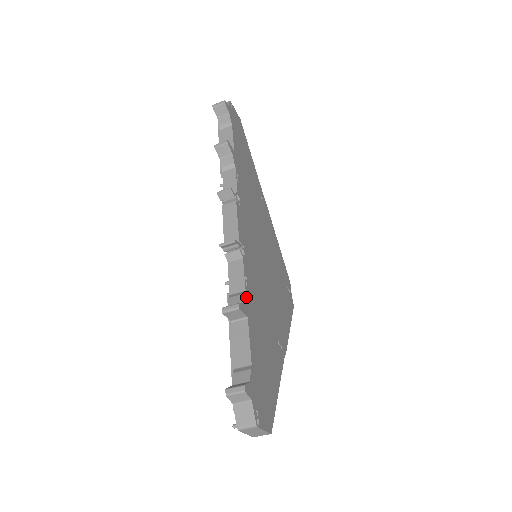
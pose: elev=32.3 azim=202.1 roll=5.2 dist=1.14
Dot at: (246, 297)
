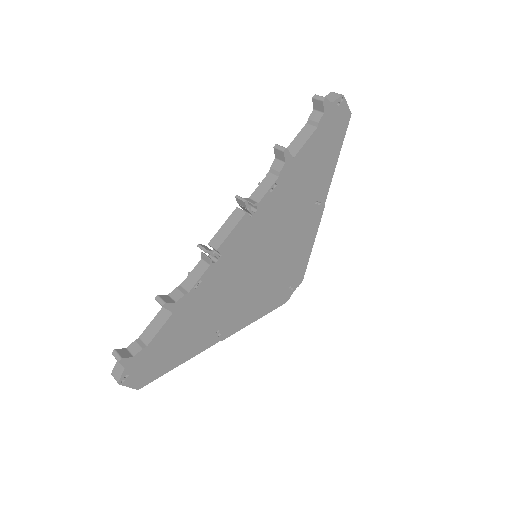
Dot at: (185, 297)
